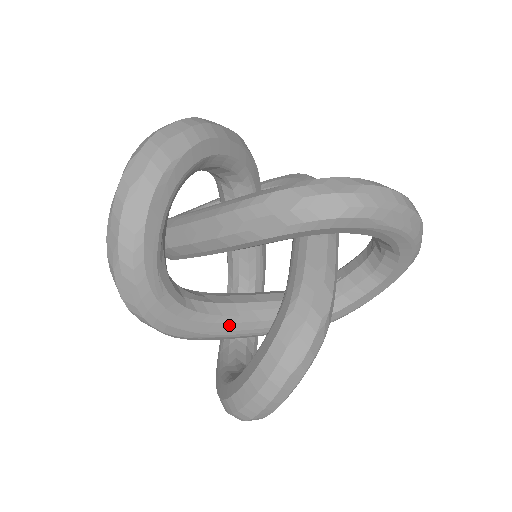
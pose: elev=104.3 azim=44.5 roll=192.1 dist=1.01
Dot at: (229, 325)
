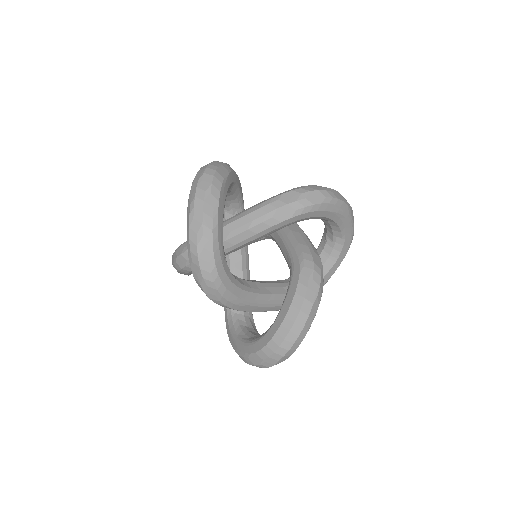
Dot at: (256, 295)
